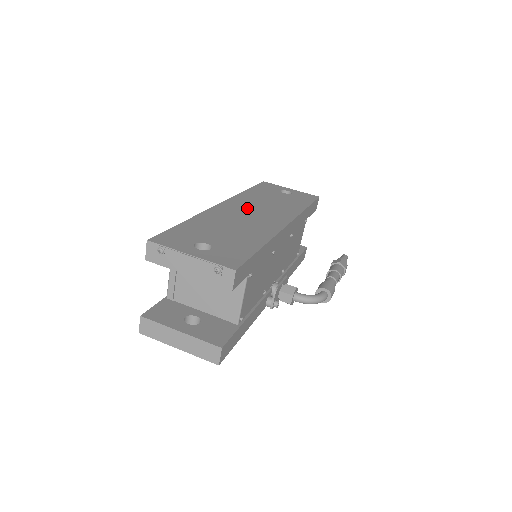
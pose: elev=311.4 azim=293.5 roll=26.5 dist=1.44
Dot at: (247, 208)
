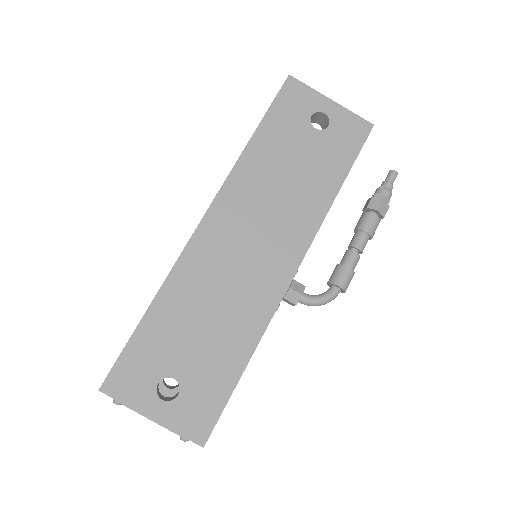
Dot at: (243, 225)
